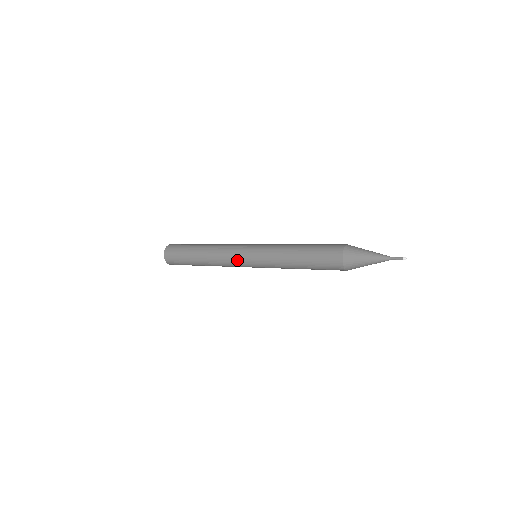
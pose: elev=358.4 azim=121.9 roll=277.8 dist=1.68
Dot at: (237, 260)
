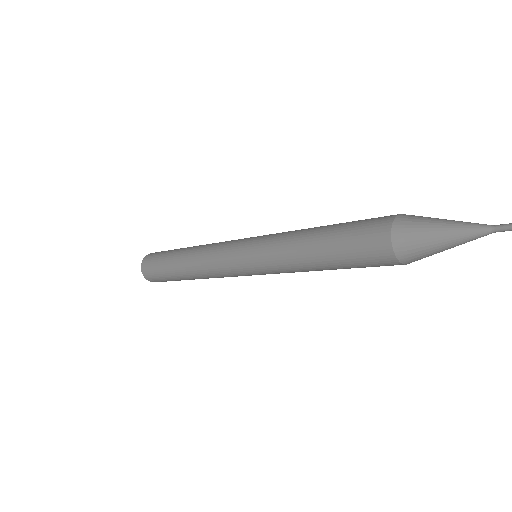
Dot at: (228, 269)
